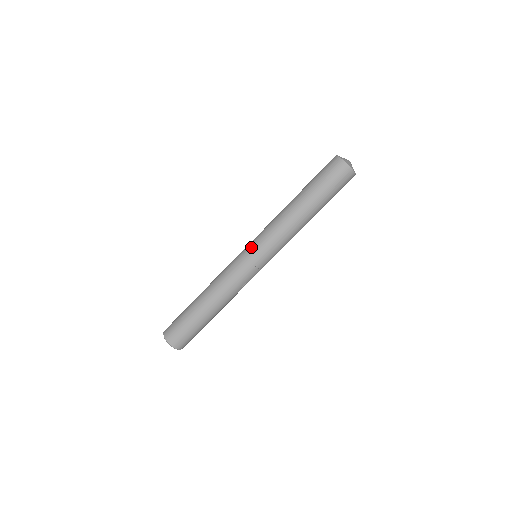
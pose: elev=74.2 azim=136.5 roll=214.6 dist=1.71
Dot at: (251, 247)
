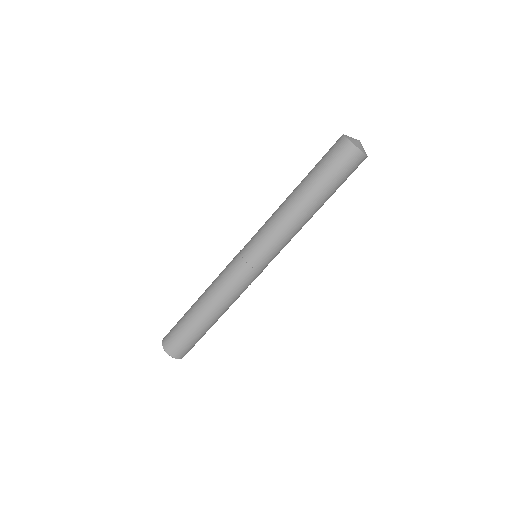
Dot at: (256, 256)
